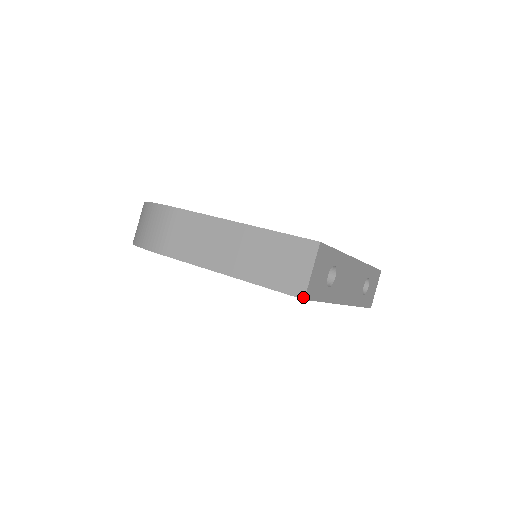
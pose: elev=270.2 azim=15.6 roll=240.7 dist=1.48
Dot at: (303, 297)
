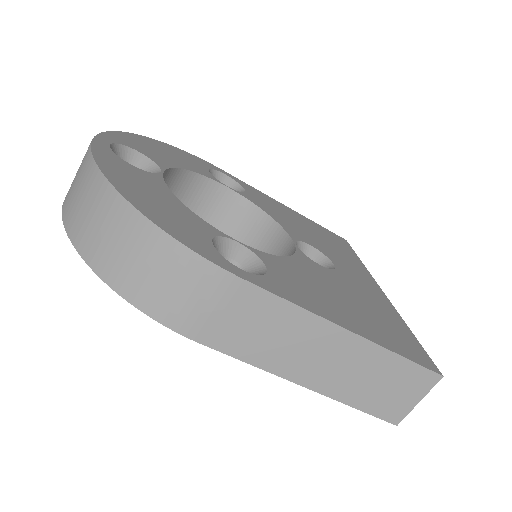
Dot at: (397, 424)
